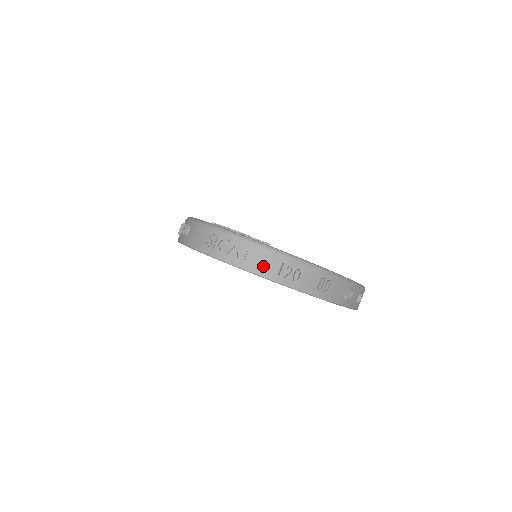
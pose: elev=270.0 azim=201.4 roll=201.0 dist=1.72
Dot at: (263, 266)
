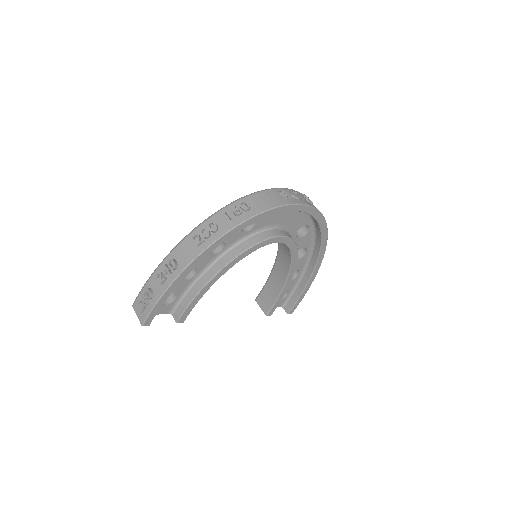
Dot at: occluded
